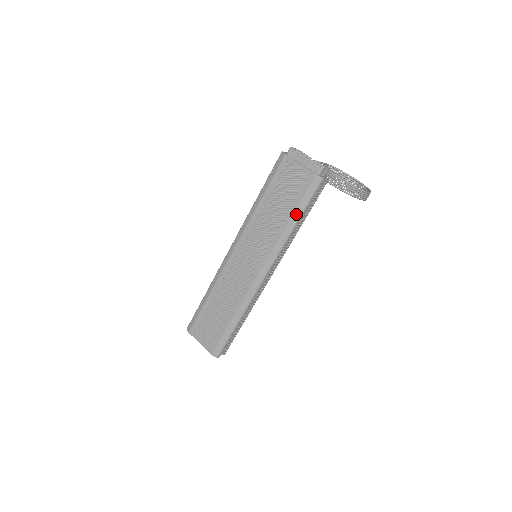
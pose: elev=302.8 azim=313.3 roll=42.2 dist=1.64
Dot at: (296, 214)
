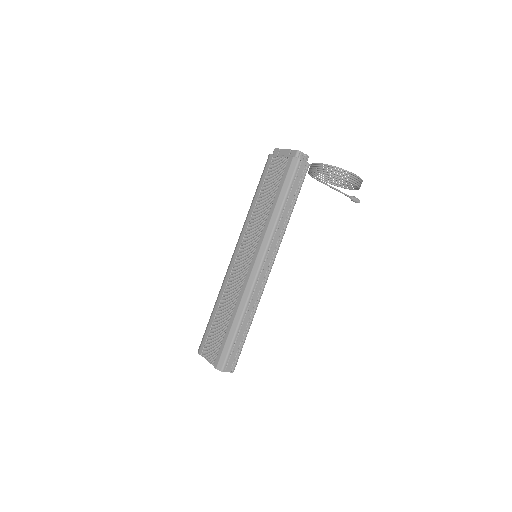
Dot at: (281, 197)
